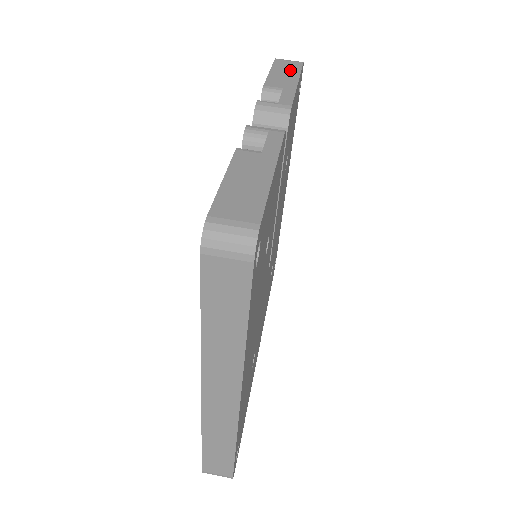
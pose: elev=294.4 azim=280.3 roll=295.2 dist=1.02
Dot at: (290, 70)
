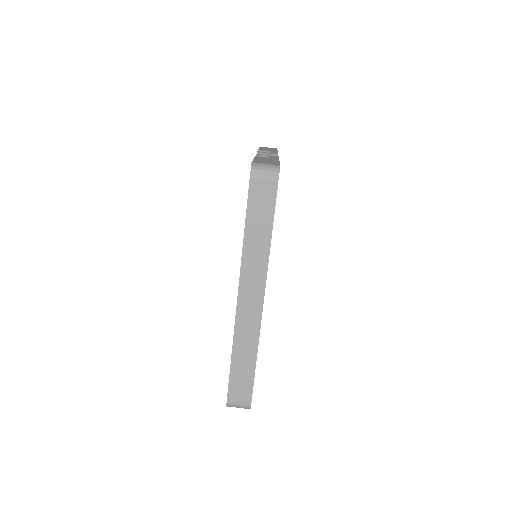
Dot at: occluded
